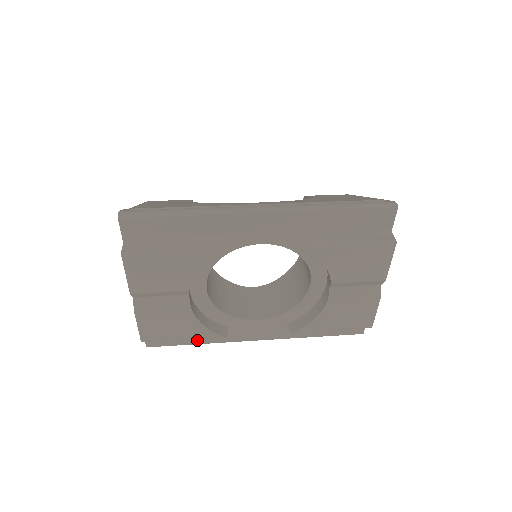
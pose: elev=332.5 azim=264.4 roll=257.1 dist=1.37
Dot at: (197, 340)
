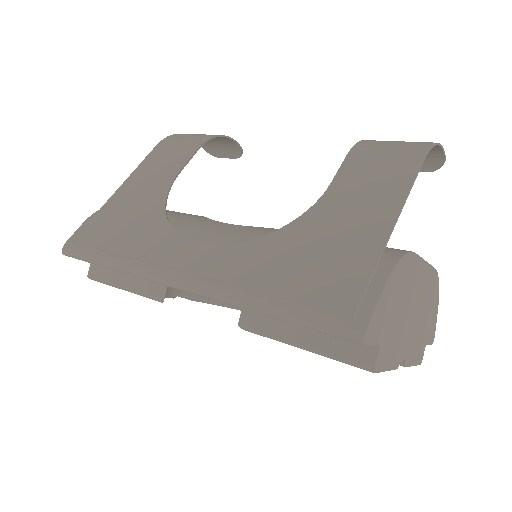
Dot at: occluded
